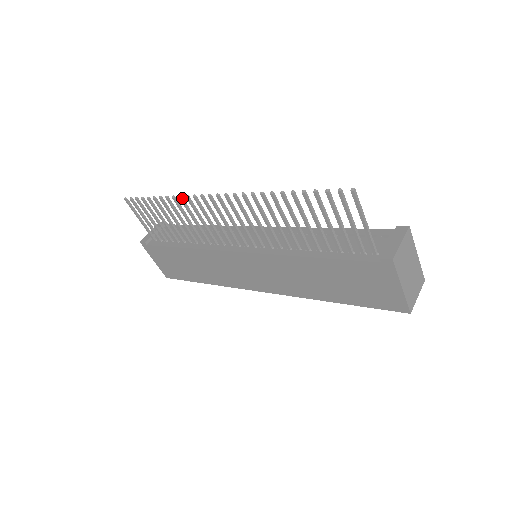
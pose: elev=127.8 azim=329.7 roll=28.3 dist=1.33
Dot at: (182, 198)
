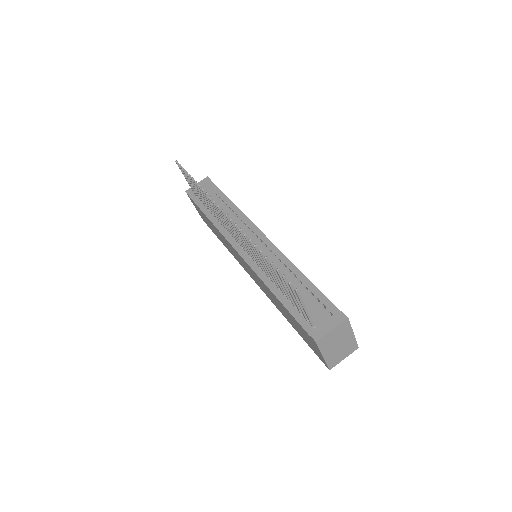
Dot at: (208, 195)
